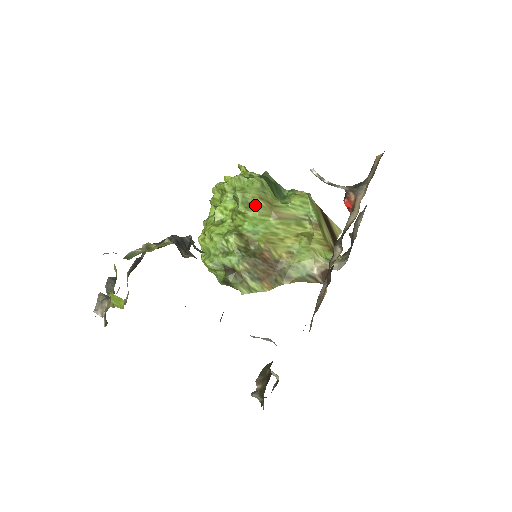
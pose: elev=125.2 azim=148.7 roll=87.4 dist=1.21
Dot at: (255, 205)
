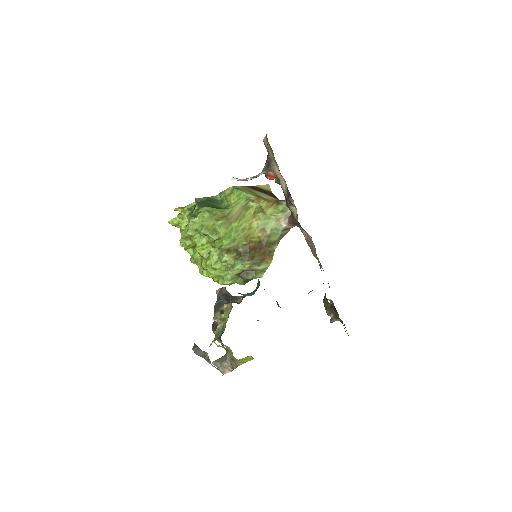
Dot at: (219, 227)
